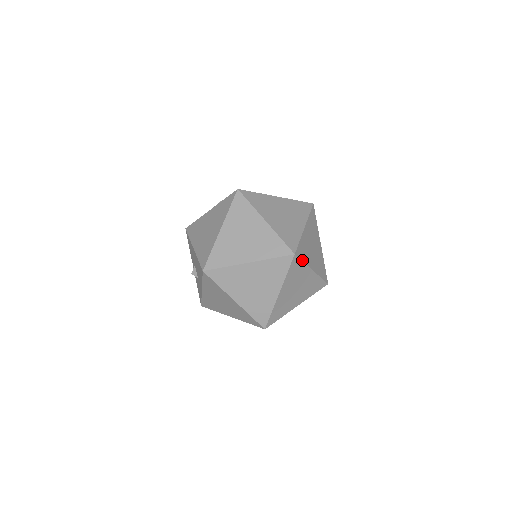
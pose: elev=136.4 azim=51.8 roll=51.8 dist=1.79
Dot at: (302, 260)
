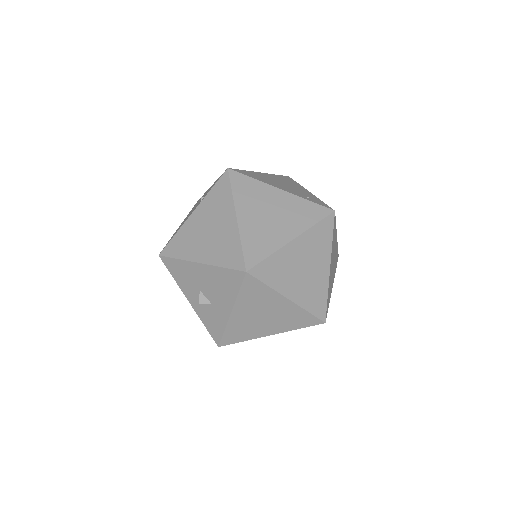
Dot at: (335, 221)
